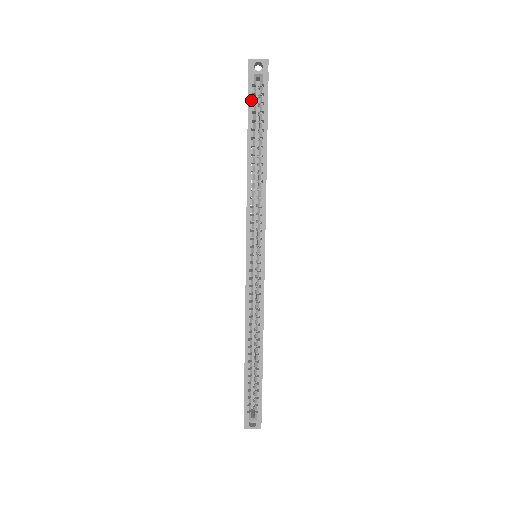
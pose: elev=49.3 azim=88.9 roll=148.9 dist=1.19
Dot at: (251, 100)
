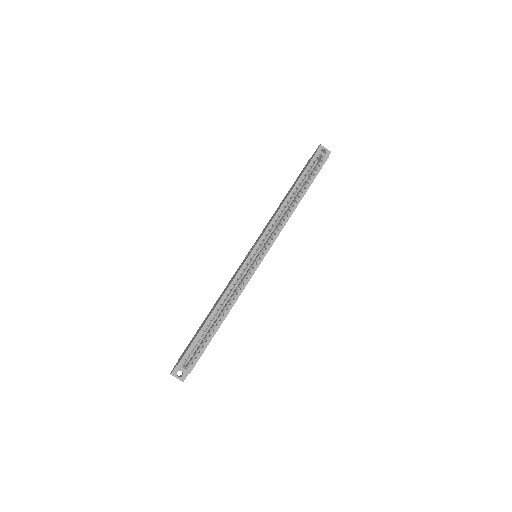
Dot at: (311, 164)
